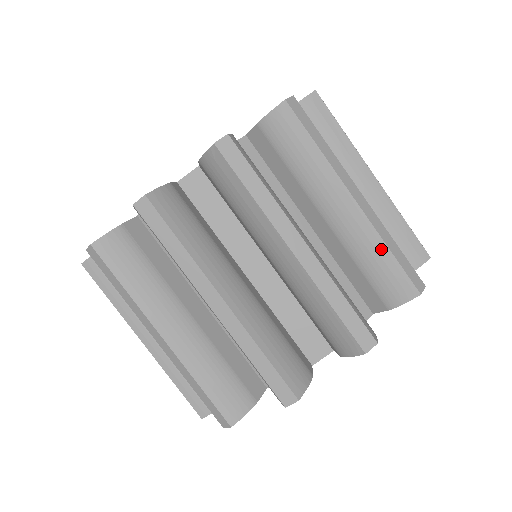
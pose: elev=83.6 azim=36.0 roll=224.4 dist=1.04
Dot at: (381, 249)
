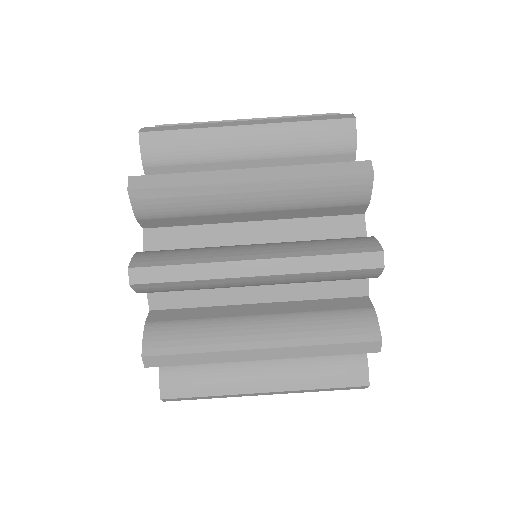
Dot at: (299, 128)
